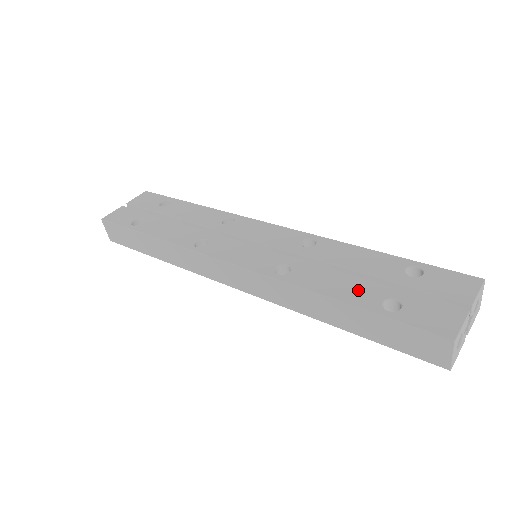
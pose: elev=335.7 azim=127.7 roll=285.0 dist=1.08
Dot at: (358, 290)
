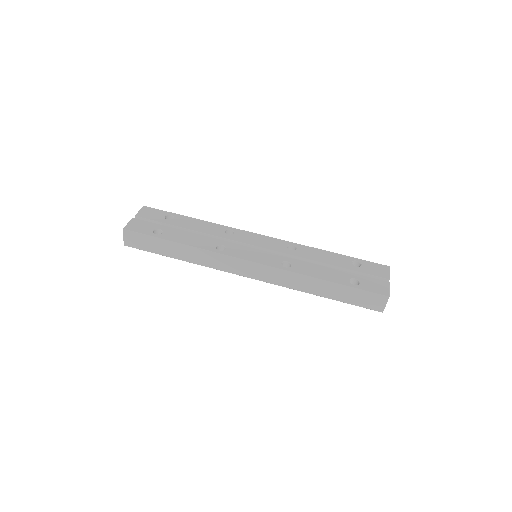
Dot at: (334, 275)
